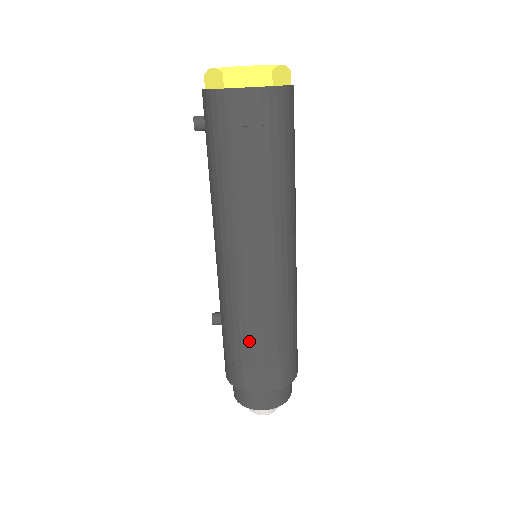
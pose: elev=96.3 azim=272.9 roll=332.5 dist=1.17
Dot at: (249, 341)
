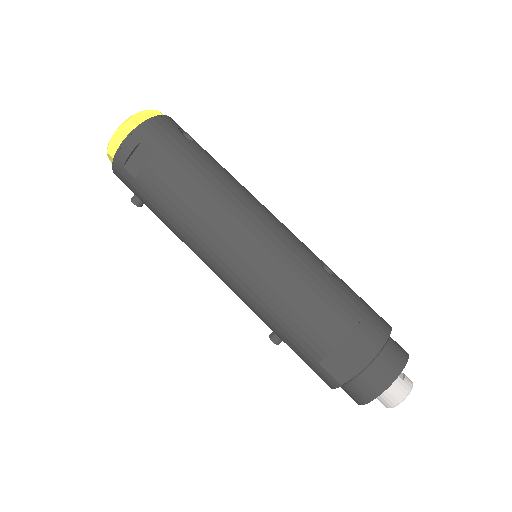
Dot at: (296, 330)
